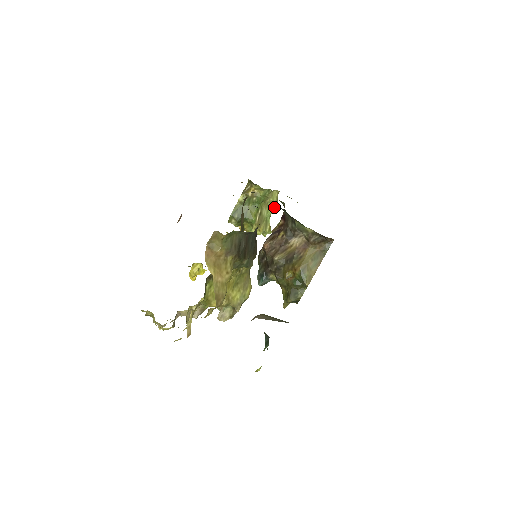
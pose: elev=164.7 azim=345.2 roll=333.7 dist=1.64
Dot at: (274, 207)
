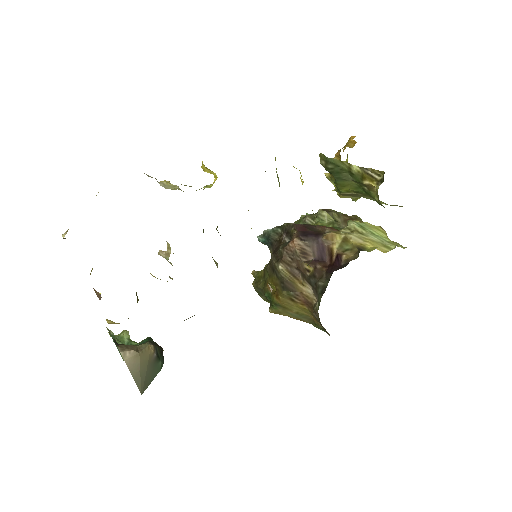
Dot at: occluded
